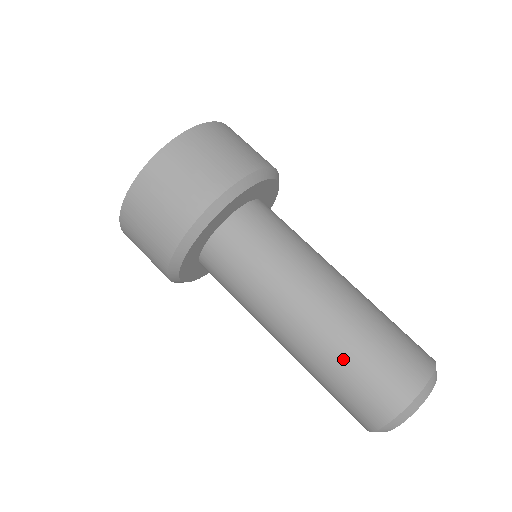
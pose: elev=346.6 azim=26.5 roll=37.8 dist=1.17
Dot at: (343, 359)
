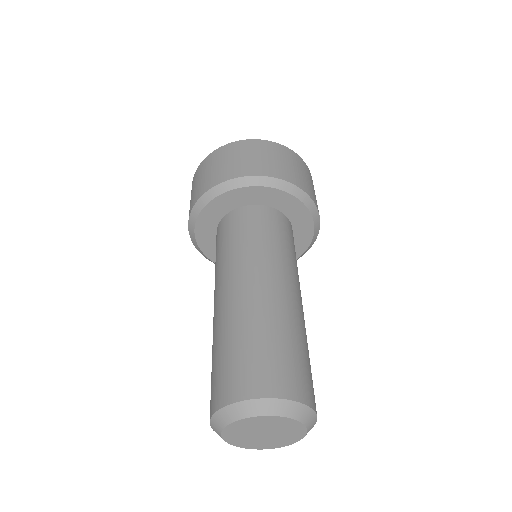
Dot at: (231, 334)
